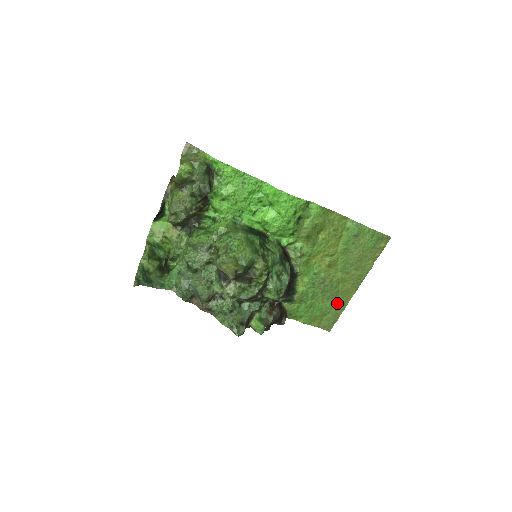
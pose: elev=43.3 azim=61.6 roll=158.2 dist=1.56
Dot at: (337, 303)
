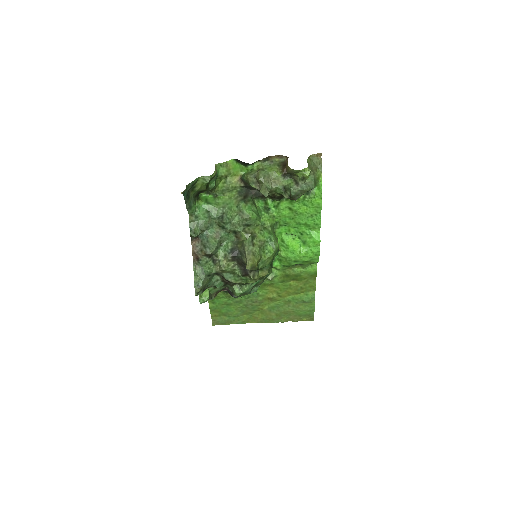
Dot at: (240, 317)
